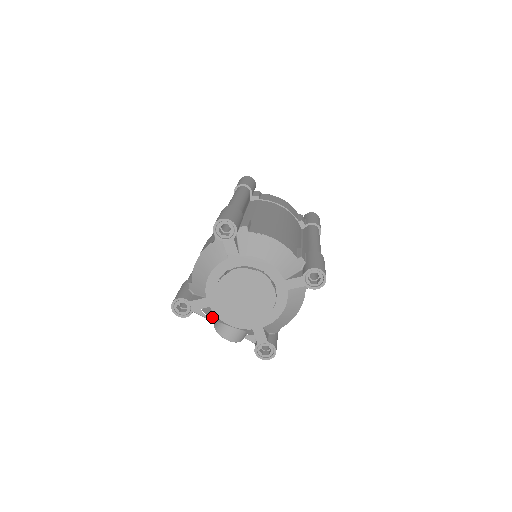
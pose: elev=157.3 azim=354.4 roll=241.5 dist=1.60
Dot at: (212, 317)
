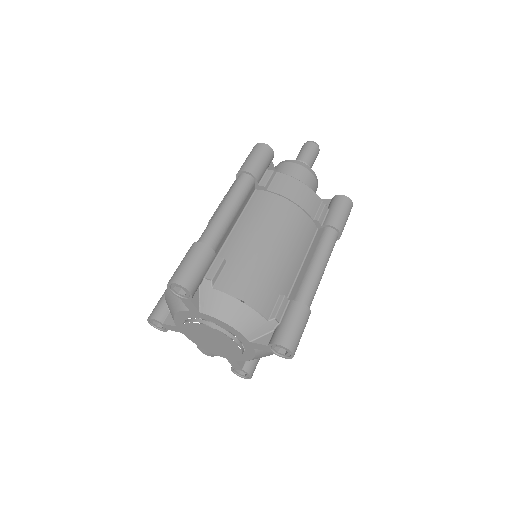
Dot at: occluded
